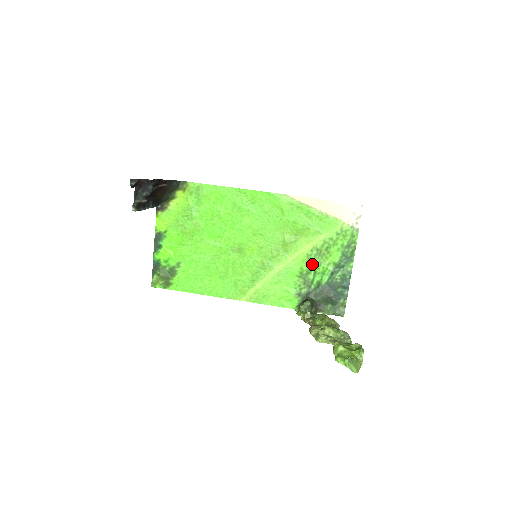
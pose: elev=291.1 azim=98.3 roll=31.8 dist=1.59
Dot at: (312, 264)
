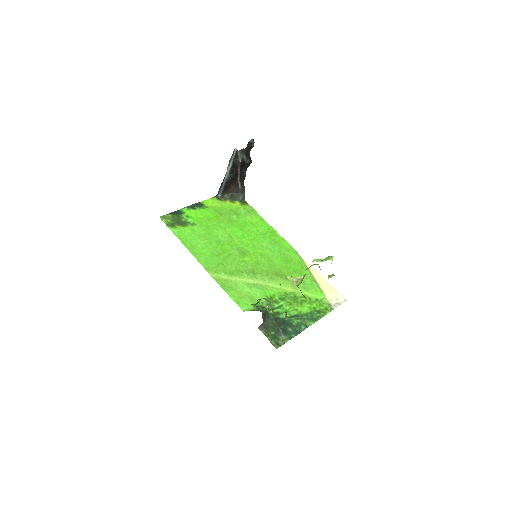
Dot at: (284, 299)
